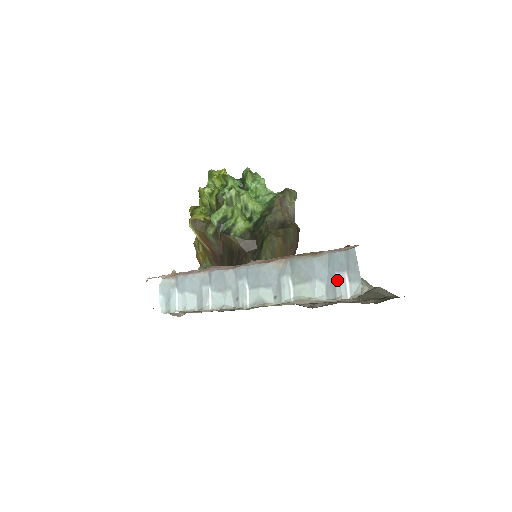
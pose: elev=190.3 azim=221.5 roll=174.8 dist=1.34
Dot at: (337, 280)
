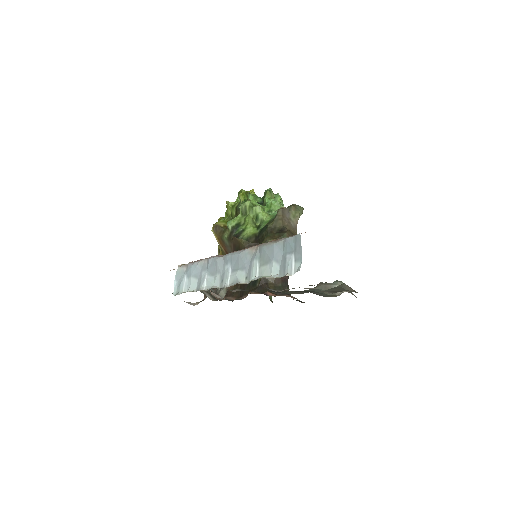
Dot at: (287, 261)
